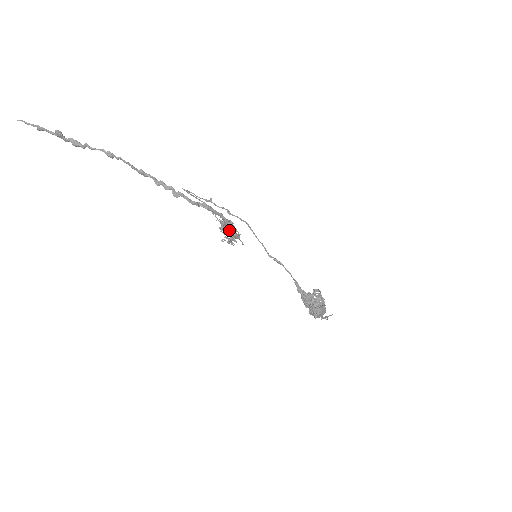
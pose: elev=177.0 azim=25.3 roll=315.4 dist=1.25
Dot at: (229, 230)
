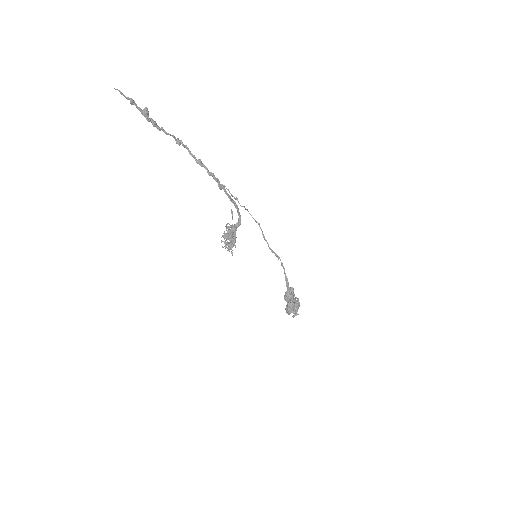
Dot at: occluded
